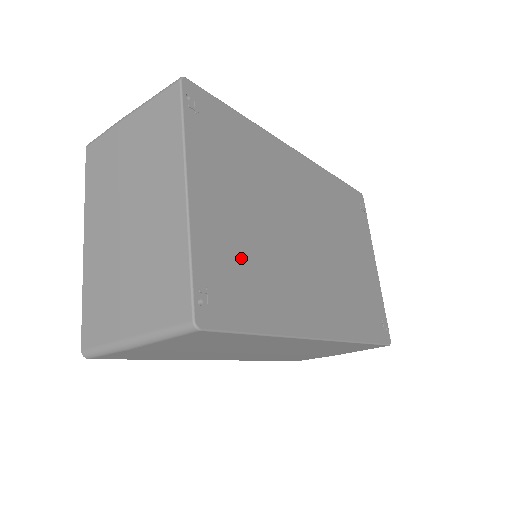
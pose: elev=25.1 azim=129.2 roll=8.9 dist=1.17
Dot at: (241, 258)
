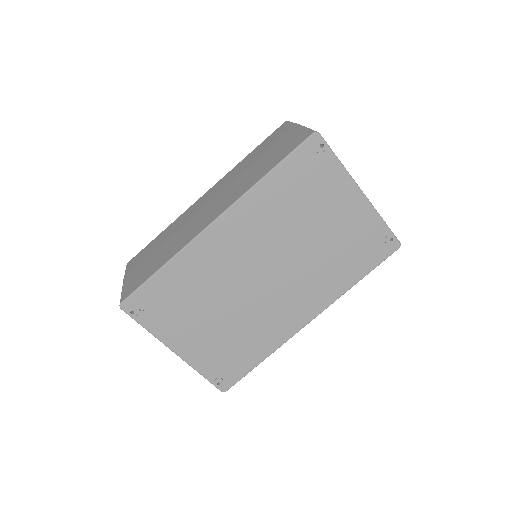
Dot at: (225, 346)
